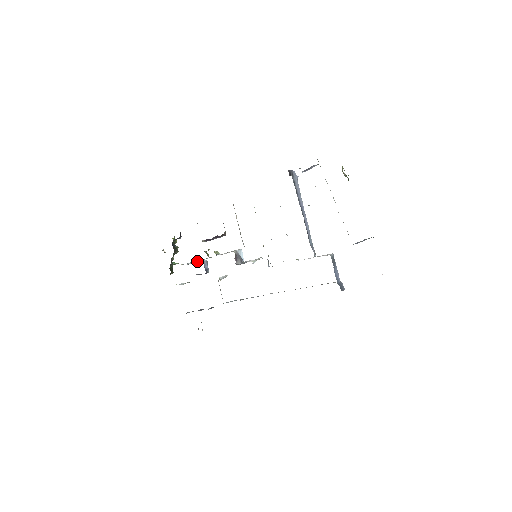
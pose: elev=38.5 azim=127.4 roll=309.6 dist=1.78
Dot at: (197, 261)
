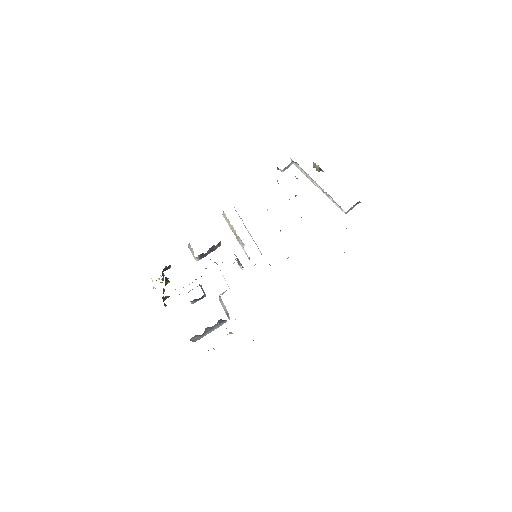
Dot at: (190, 290)
